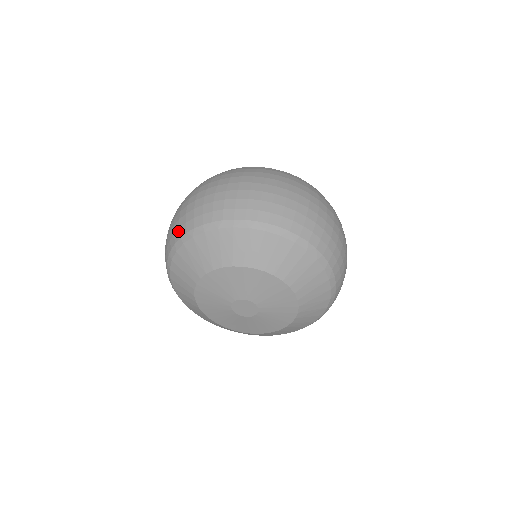
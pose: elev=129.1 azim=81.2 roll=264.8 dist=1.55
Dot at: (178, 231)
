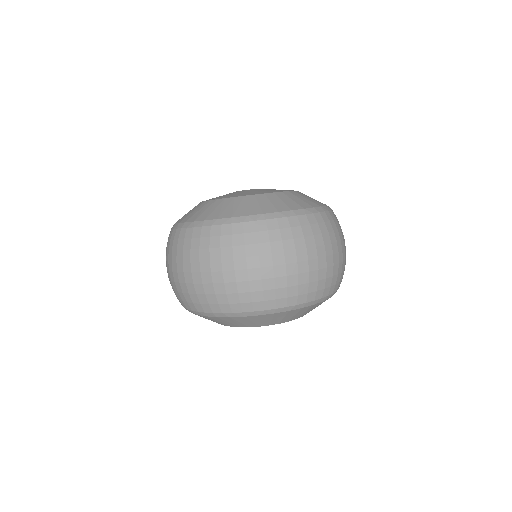
Dot at: (187, 304)
